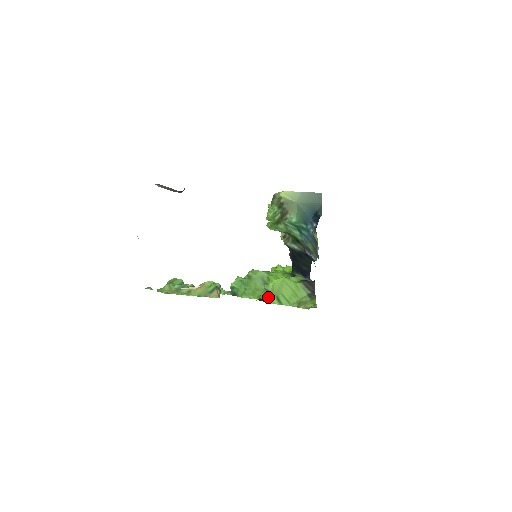
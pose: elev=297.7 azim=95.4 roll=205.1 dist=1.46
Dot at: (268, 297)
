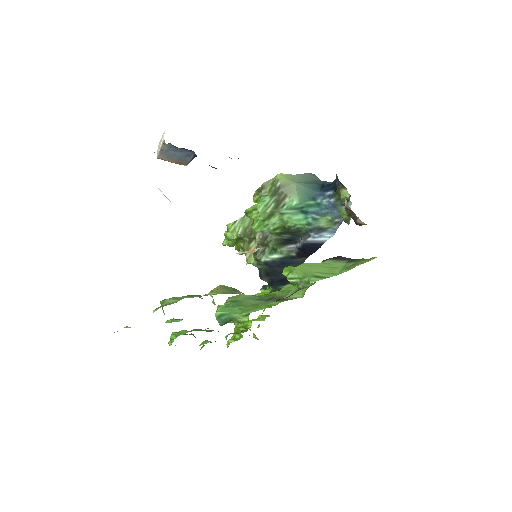
Dot at: (281, 300)
